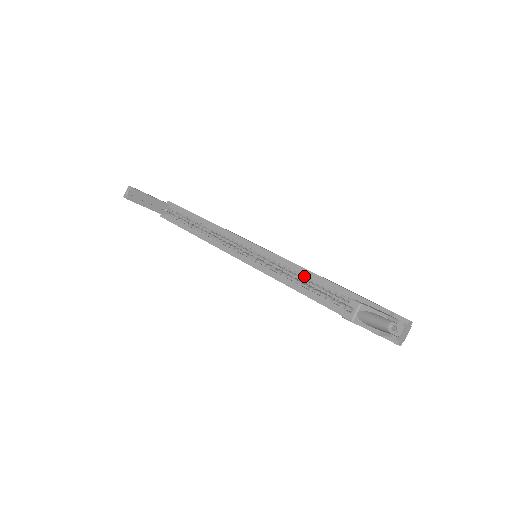
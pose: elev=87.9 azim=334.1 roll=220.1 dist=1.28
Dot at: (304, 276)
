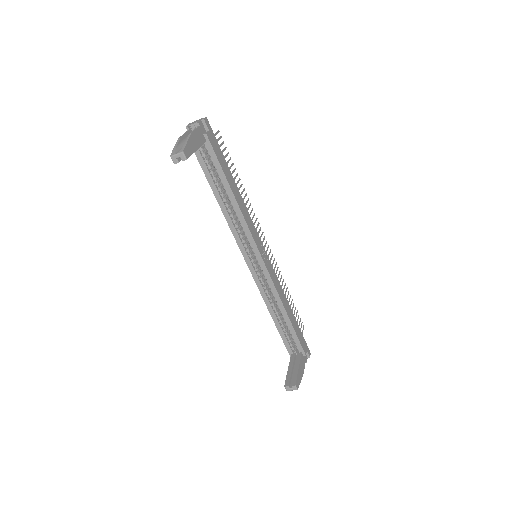
Dot at: (278, 305)
